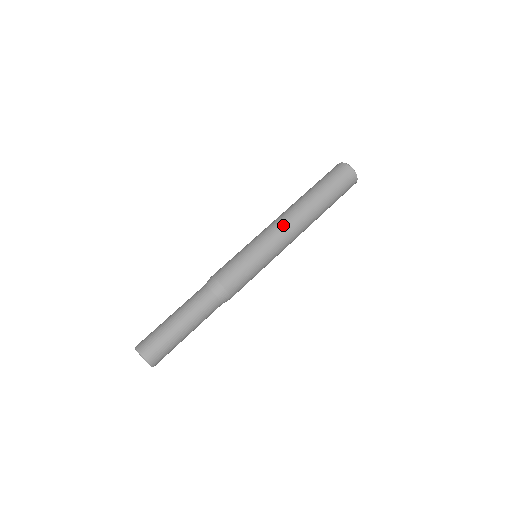
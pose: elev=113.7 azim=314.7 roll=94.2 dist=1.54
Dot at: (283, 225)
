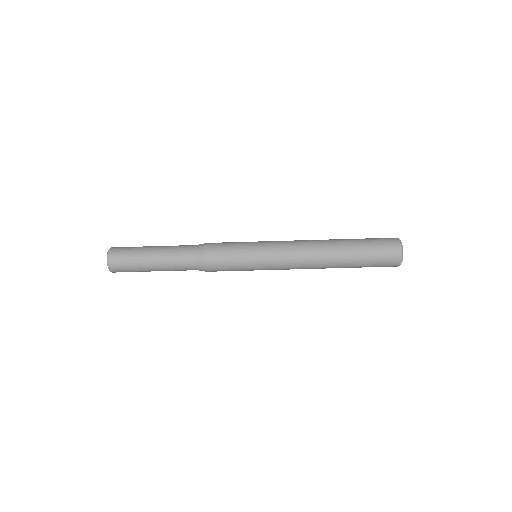
Dot at: (296, 252)
